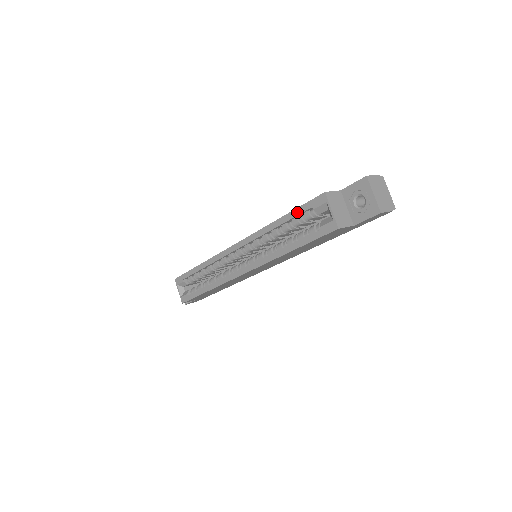
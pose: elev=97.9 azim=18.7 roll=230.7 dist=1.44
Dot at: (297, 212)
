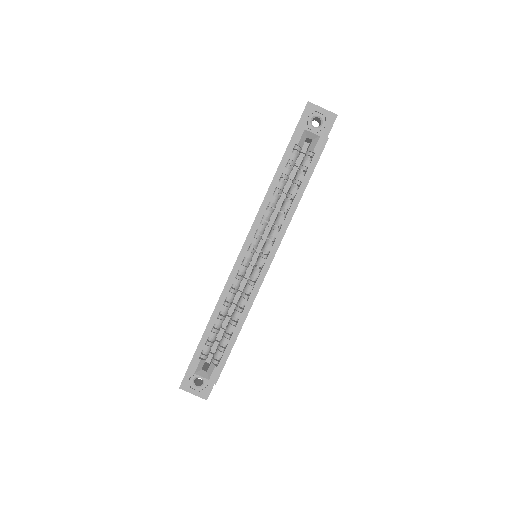
Dot at: (285, 160)
